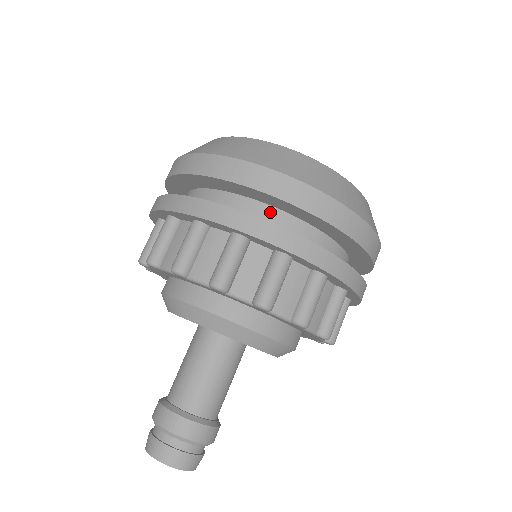
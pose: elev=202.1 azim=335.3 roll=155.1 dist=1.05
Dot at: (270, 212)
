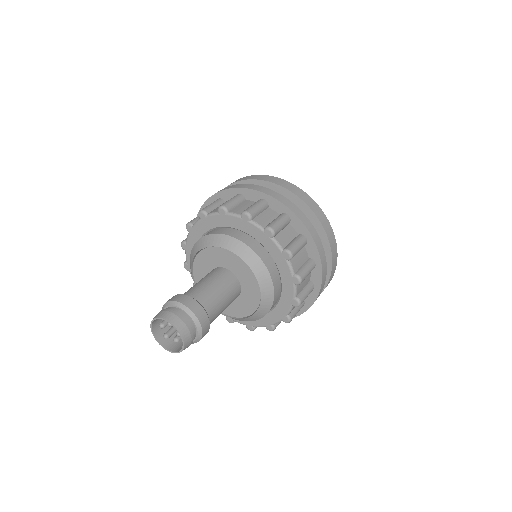
Dot at: occluded
